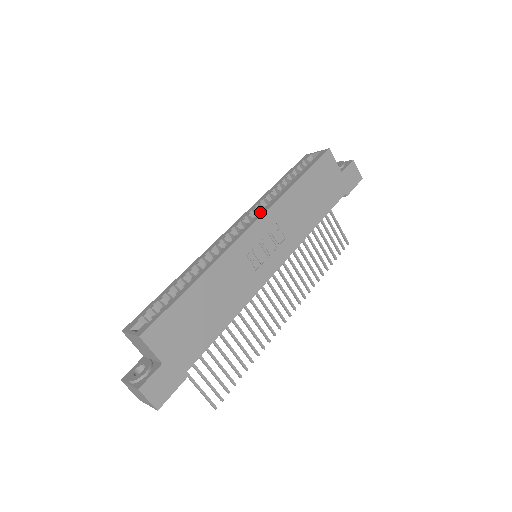
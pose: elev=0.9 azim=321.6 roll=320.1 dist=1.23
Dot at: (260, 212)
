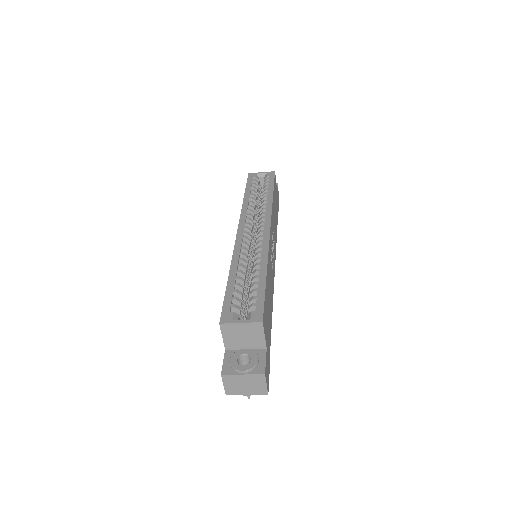
Dot at: (265, 217)
